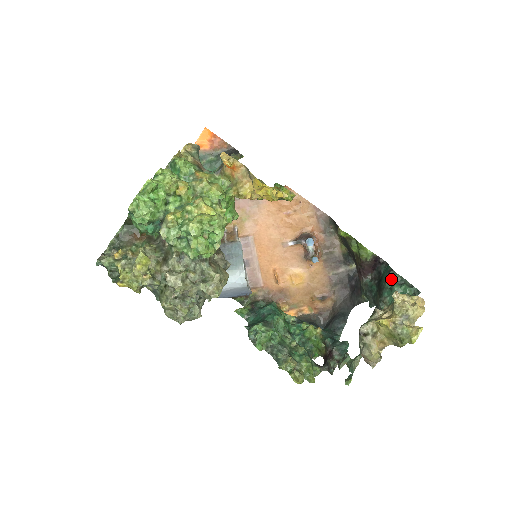
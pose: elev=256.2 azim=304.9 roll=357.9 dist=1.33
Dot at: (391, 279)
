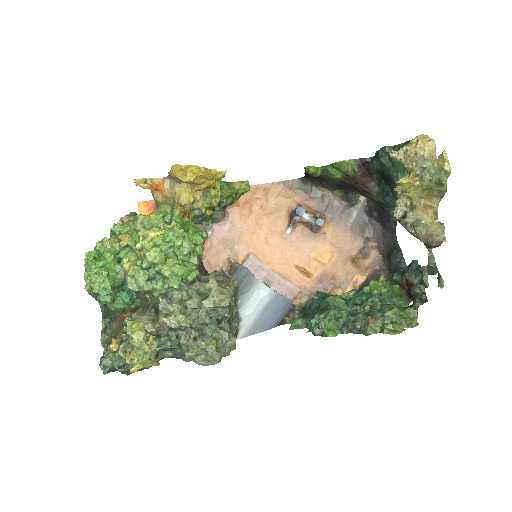
Dot at: (385, 157)
